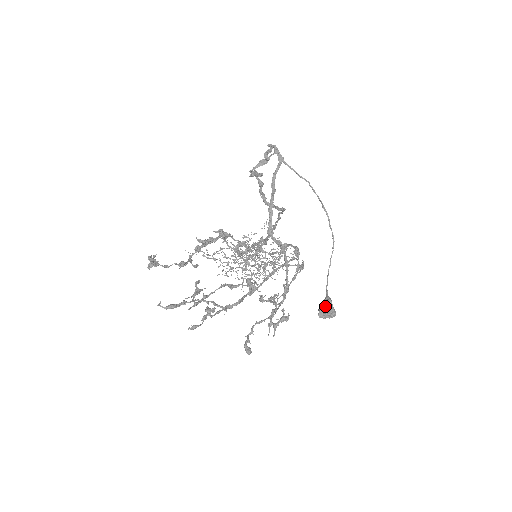
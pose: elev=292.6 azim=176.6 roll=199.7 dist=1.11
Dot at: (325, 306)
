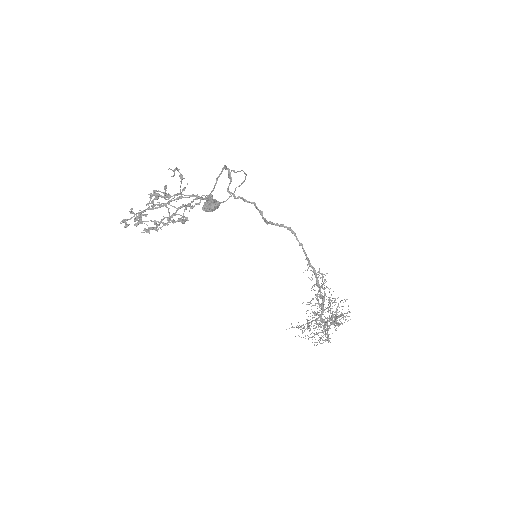
Dot at: (206, 202)
